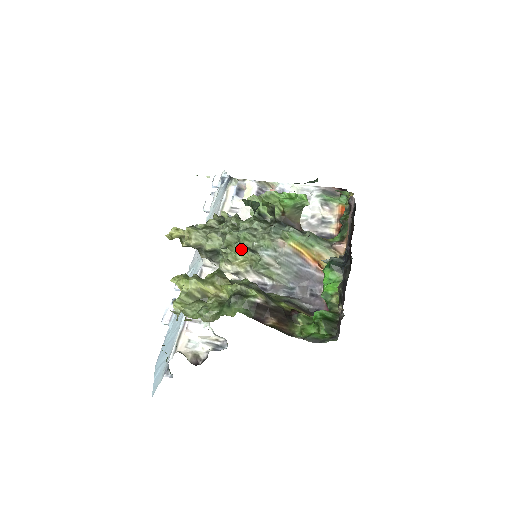
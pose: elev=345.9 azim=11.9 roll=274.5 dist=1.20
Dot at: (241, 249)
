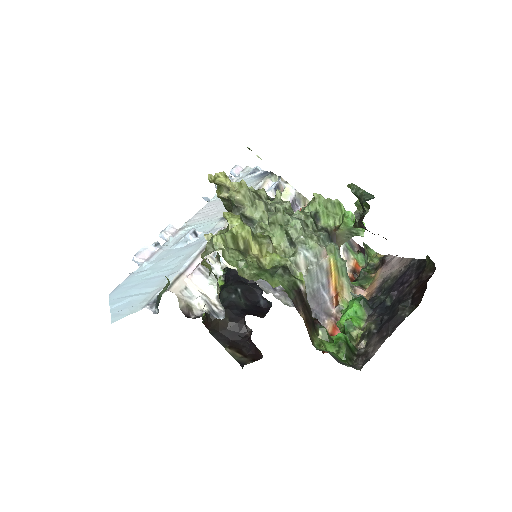
Dot at: (281, 234)
